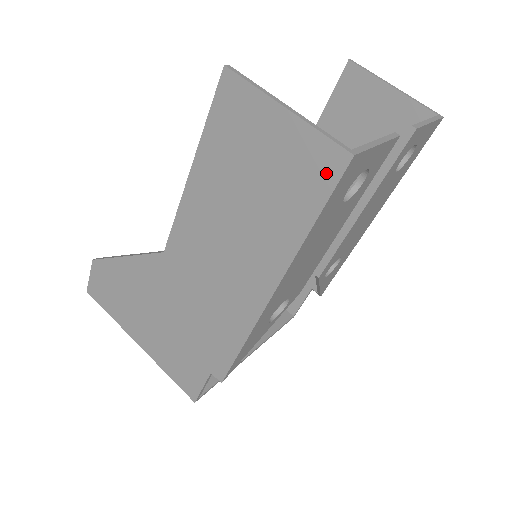
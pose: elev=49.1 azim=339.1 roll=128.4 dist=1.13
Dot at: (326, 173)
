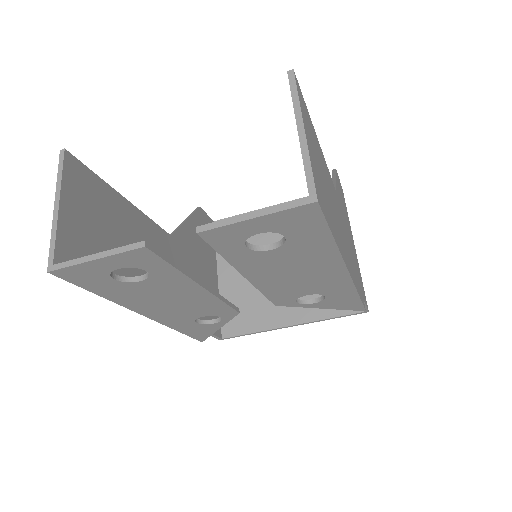
Dot at: occluded
